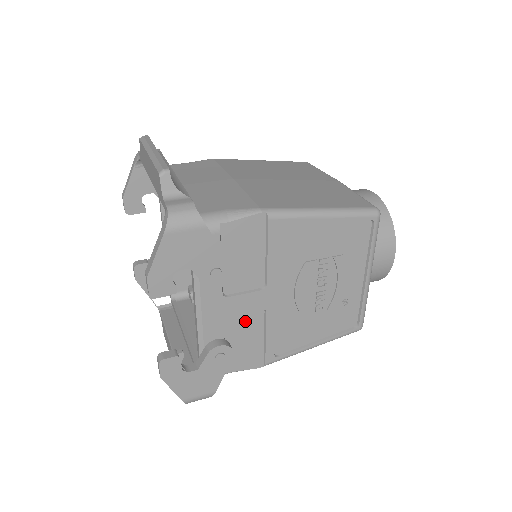
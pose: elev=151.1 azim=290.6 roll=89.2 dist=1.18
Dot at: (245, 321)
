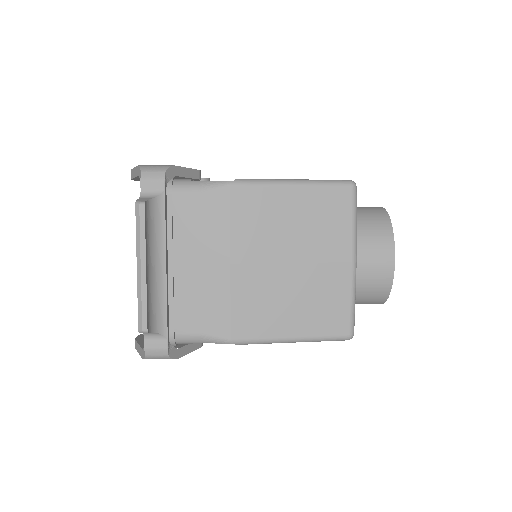
Dot at: occluded
